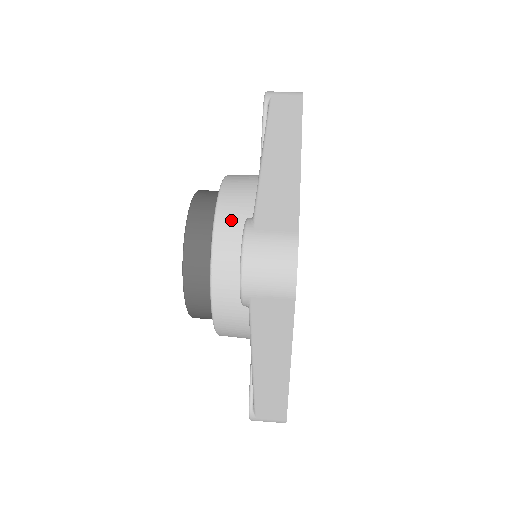
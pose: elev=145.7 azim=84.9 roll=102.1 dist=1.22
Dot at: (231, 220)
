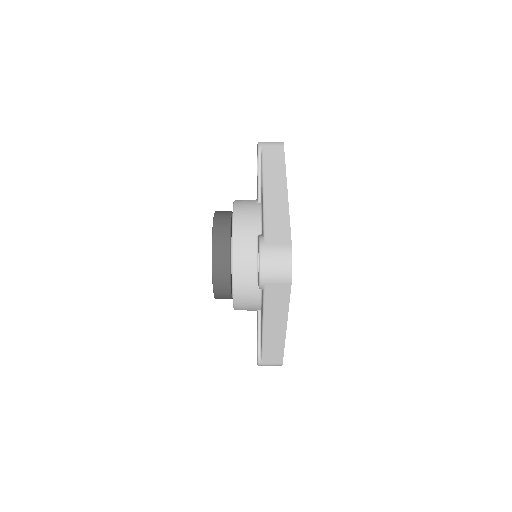
Dot at: occluded
